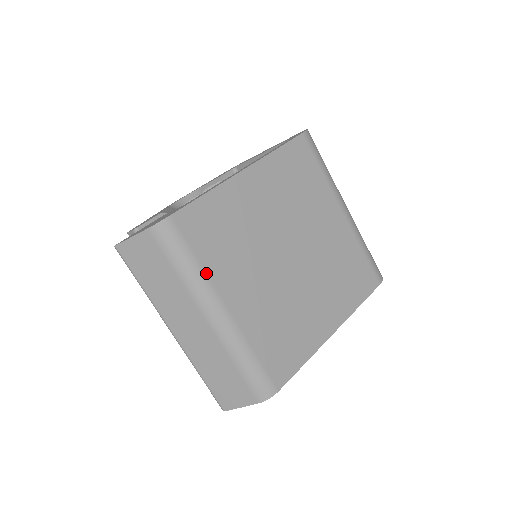
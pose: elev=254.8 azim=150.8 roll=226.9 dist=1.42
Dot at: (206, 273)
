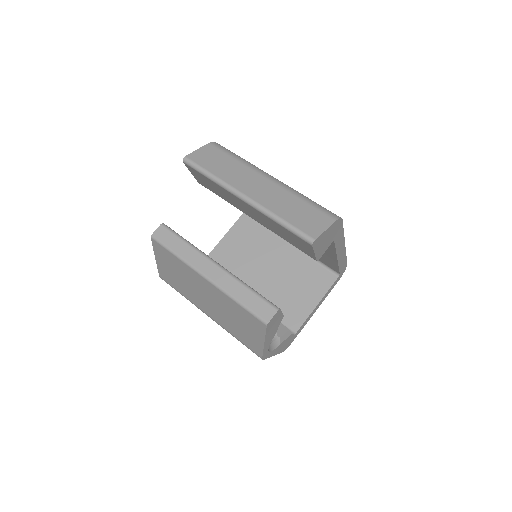
Dot at: occluded
